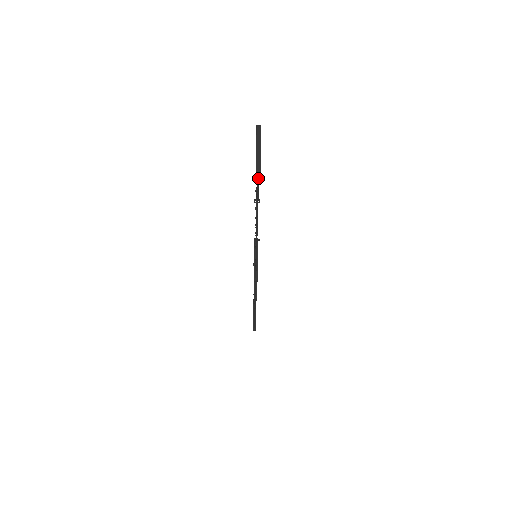
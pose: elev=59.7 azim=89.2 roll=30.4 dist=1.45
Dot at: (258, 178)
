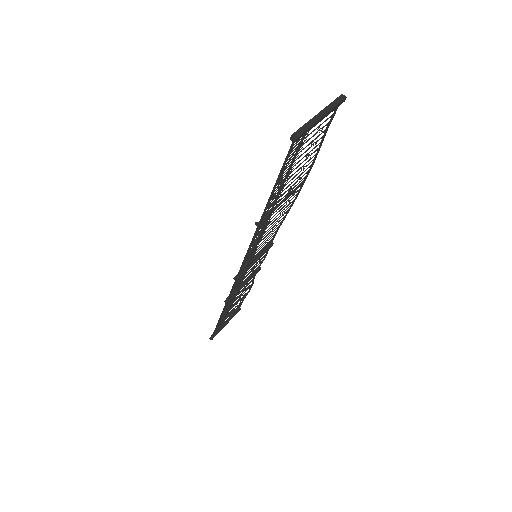
Dot at: (294, 135)
